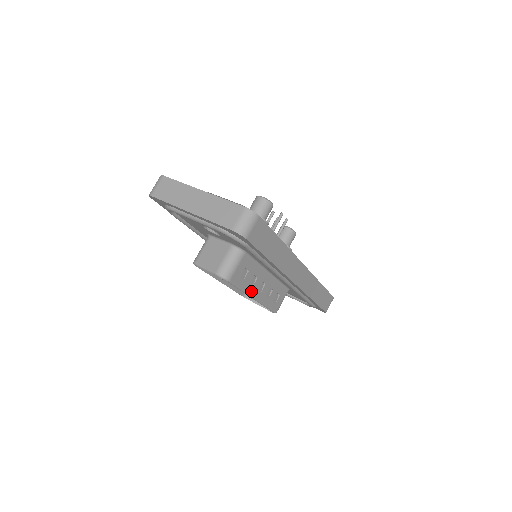
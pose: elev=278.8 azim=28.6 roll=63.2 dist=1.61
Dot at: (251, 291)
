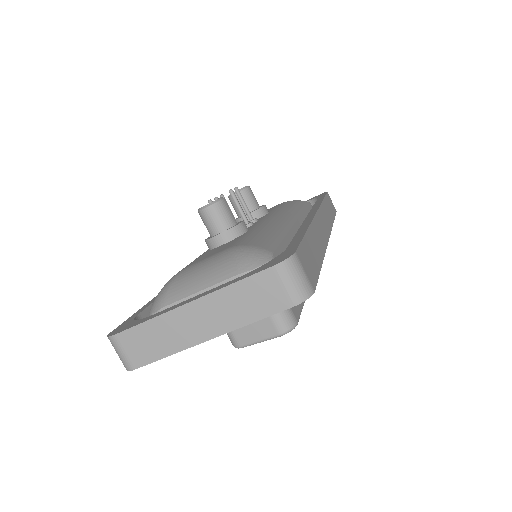
Dot at: occluded
